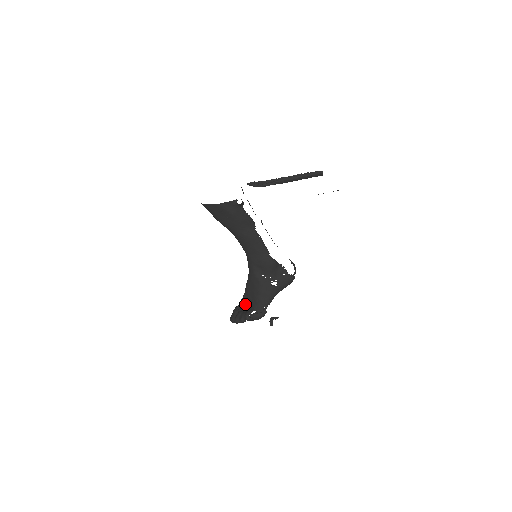
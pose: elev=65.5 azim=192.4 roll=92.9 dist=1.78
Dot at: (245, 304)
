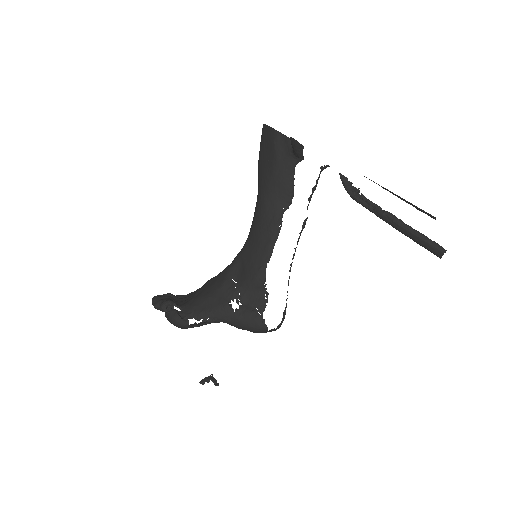
Dot at: (186, 297)
